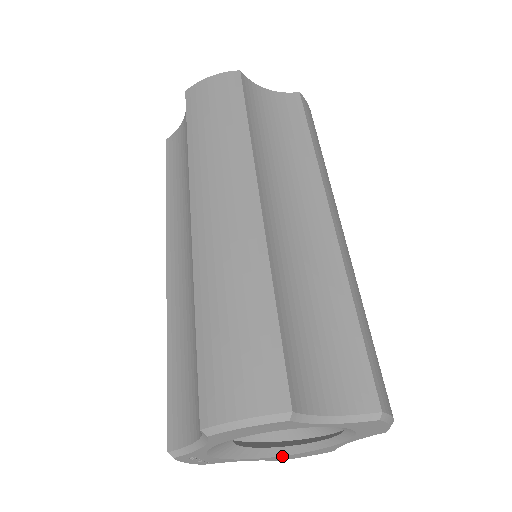
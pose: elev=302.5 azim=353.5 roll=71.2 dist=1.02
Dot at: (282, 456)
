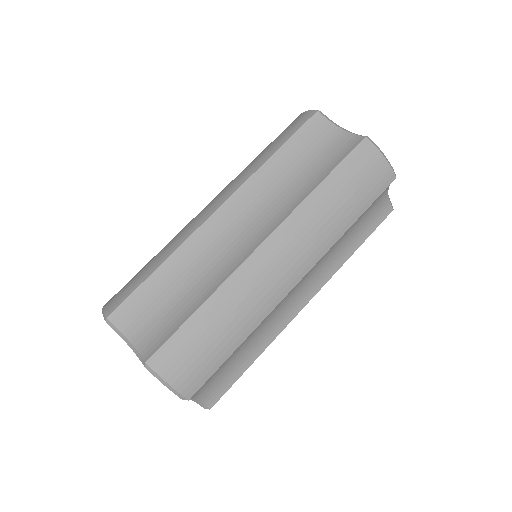
Dot at: occluded
